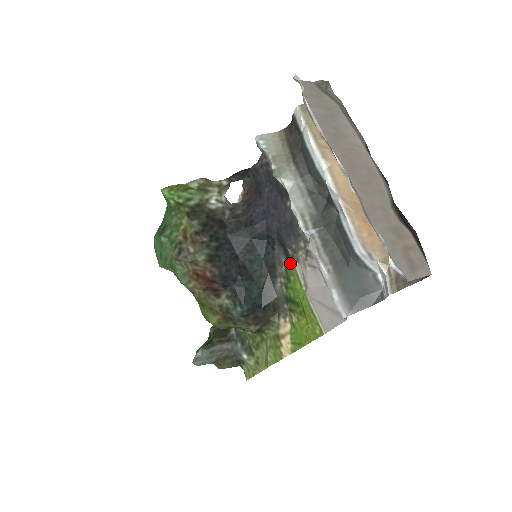
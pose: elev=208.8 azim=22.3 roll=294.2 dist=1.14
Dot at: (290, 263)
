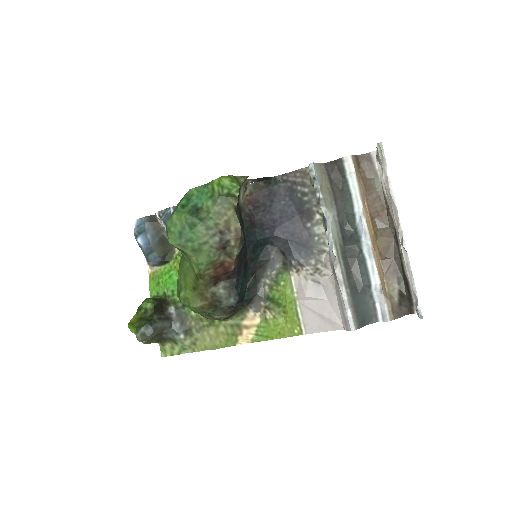
Dot at: (286, 271)
